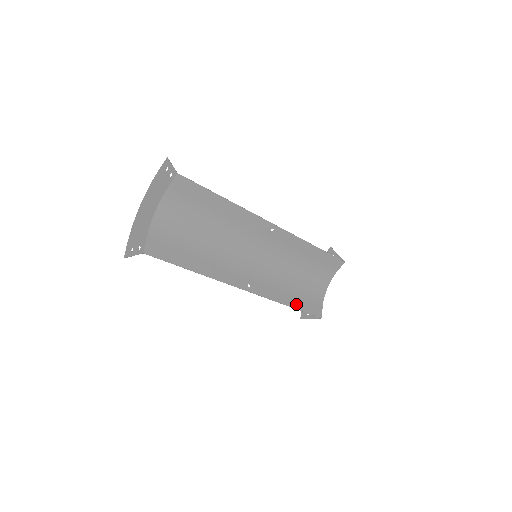
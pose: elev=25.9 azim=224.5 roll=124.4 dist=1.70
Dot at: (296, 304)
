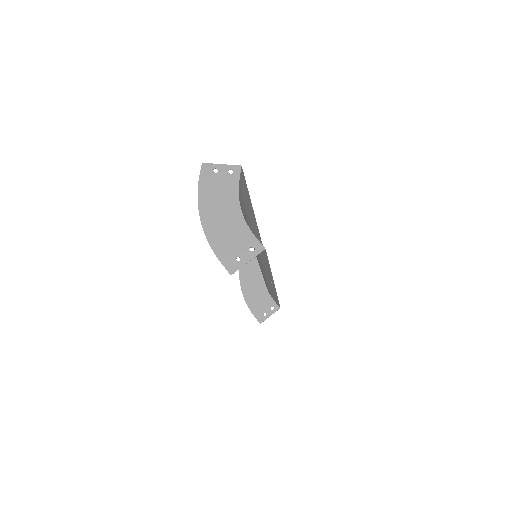
Dot at: (275, 297)
